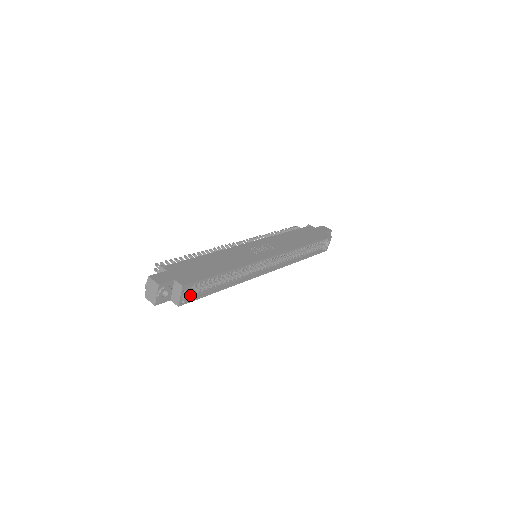
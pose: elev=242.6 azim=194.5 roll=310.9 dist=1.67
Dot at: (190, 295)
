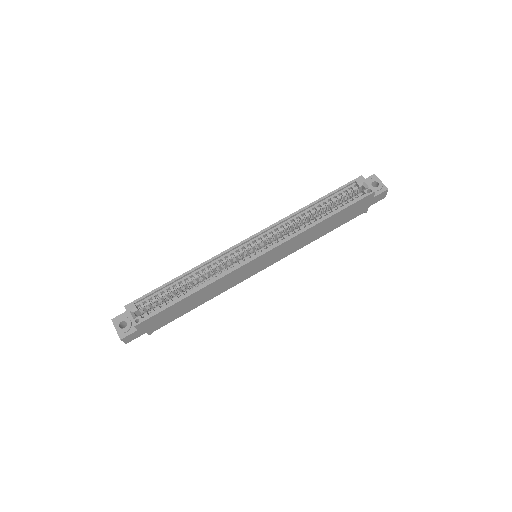
Dot at: (150, 314)
